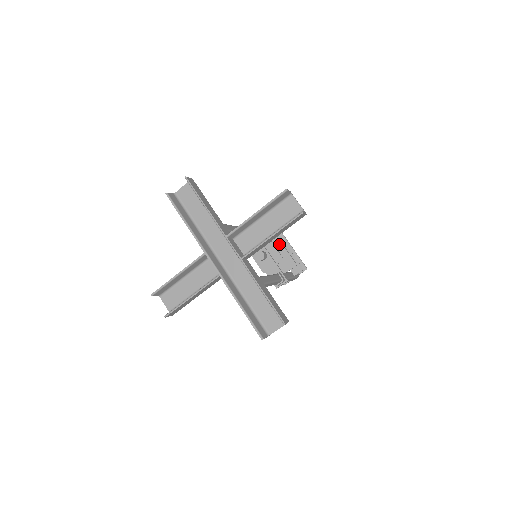
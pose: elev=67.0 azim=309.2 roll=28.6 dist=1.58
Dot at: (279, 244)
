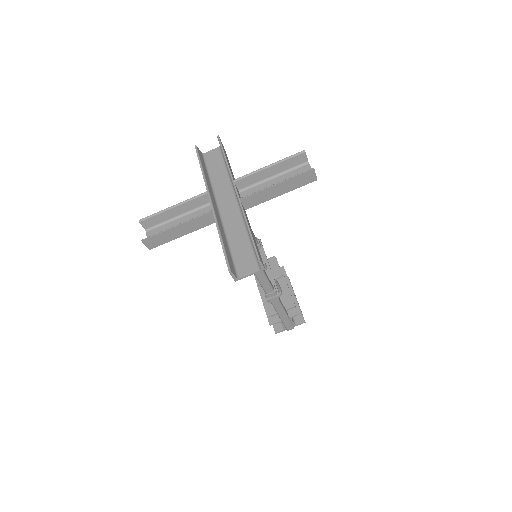
Dot at: (284, 283)
